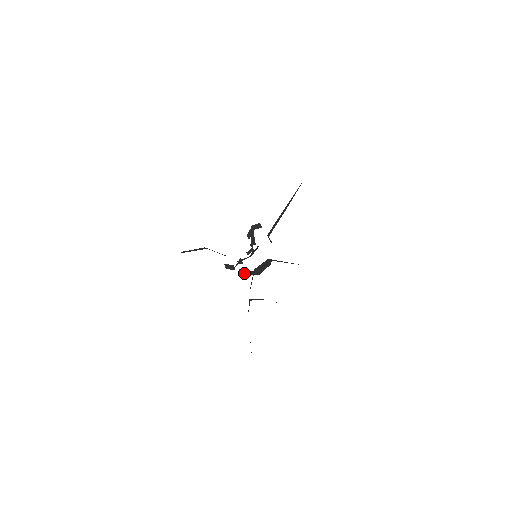
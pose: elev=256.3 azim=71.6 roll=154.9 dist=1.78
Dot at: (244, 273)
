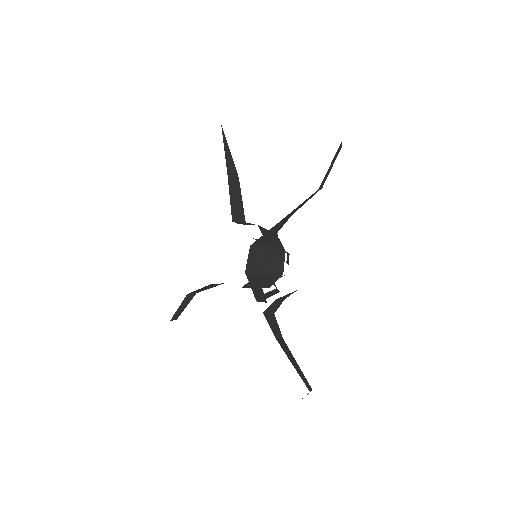
Dot at: (266, 287)
